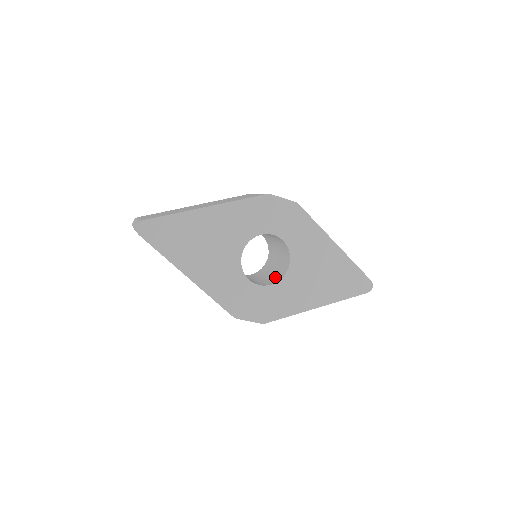
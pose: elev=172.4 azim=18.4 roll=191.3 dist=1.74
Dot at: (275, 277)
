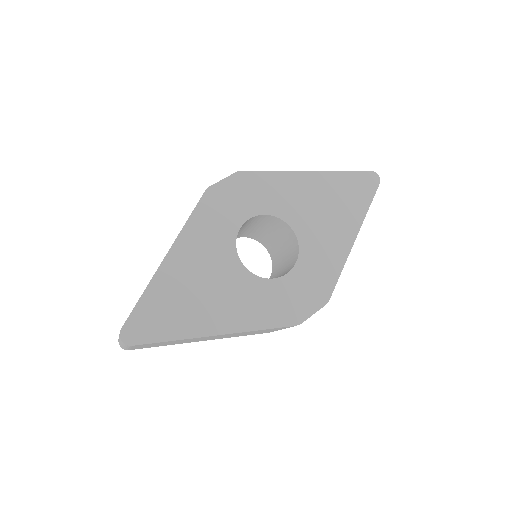
Dot at: (292, 254)
